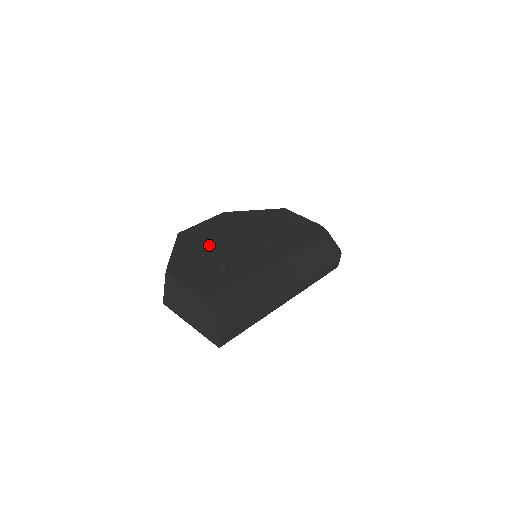
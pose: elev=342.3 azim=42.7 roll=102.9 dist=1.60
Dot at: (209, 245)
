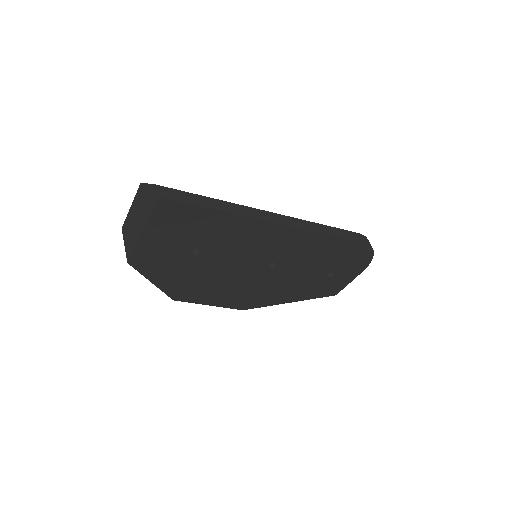
Dot at: occluded
